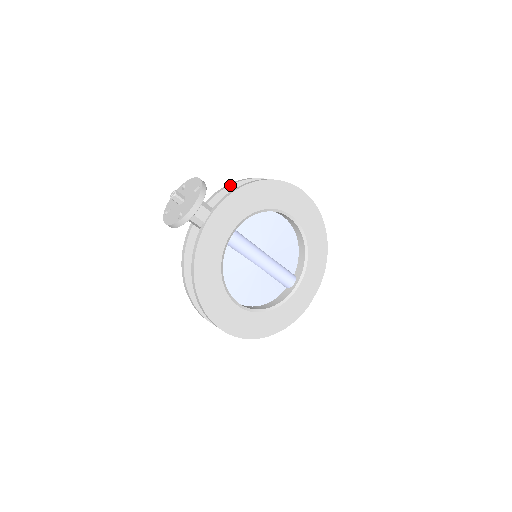
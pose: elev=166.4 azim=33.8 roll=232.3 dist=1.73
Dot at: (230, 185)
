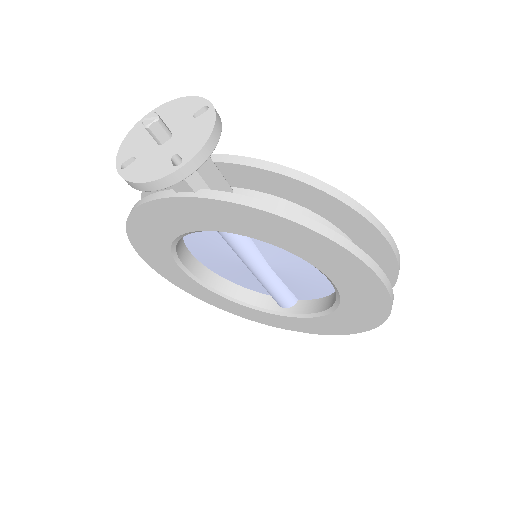
Dot at: (286, 175)
